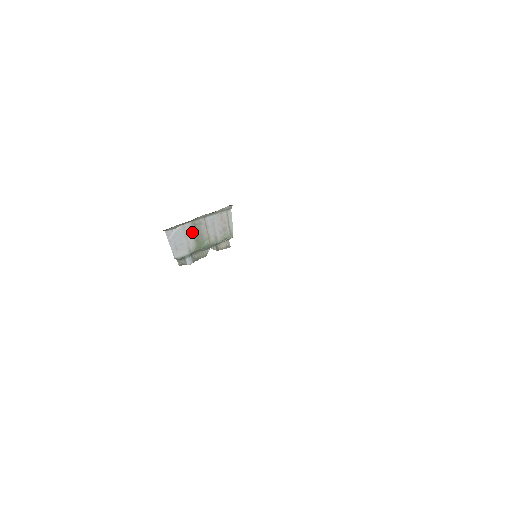
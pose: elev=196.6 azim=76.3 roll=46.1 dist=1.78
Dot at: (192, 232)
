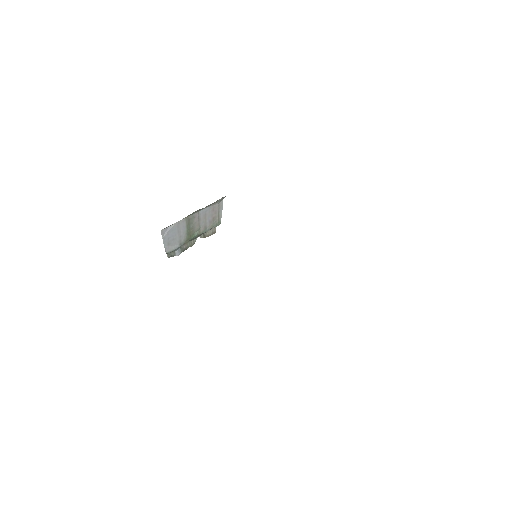
Dot at: (185, 226)
